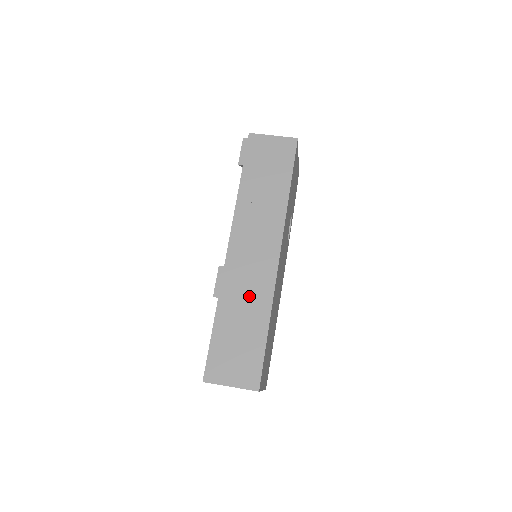
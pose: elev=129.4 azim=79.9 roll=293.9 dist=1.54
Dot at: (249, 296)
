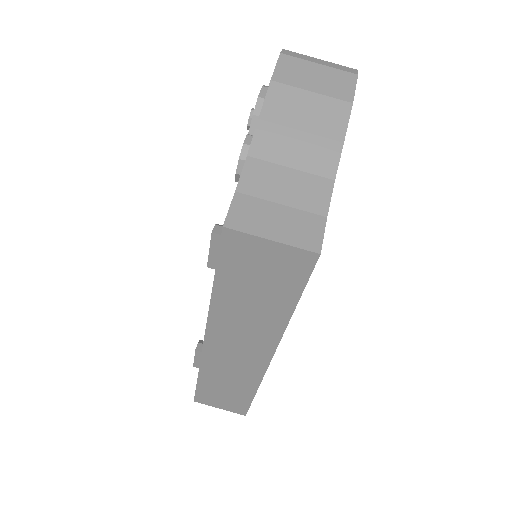
Dot at: (234, 375)
